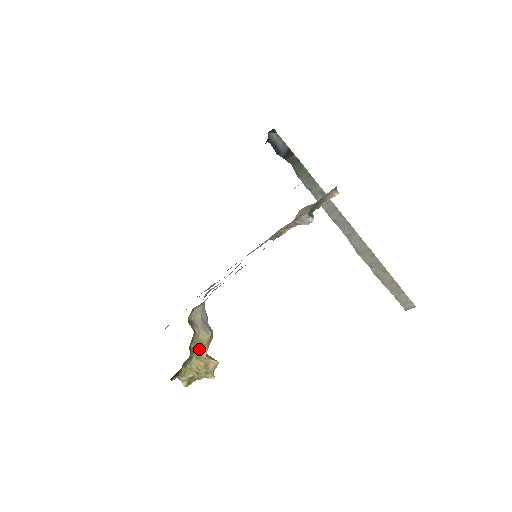
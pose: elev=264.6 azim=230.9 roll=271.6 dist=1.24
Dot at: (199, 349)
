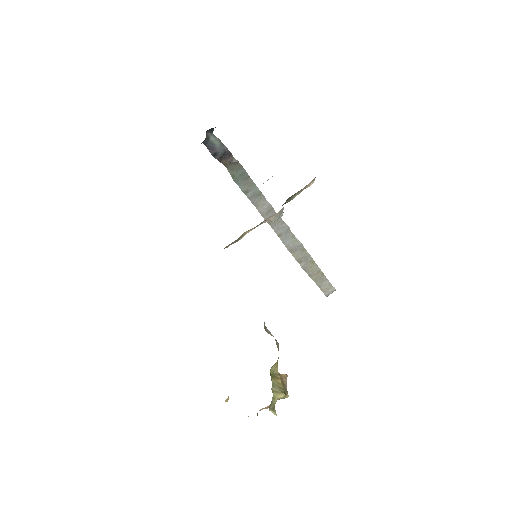
Dot at: (274, 365)
